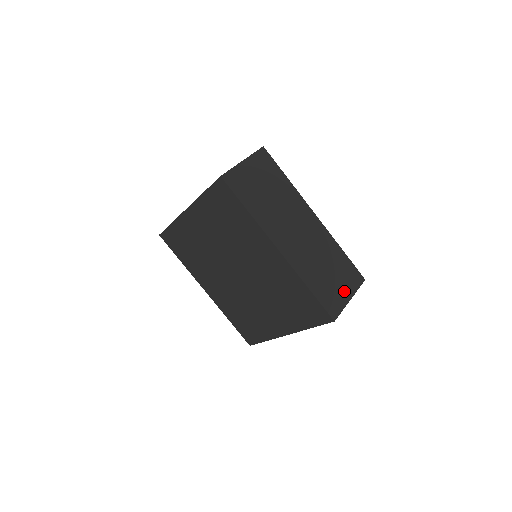
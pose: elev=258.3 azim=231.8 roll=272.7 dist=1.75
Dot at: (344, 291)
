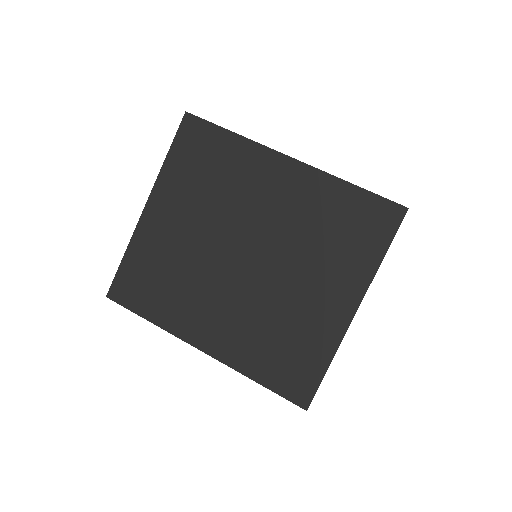
Dot at: occluded
